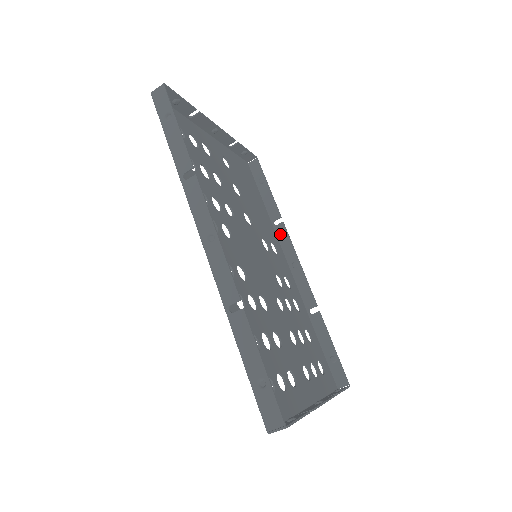
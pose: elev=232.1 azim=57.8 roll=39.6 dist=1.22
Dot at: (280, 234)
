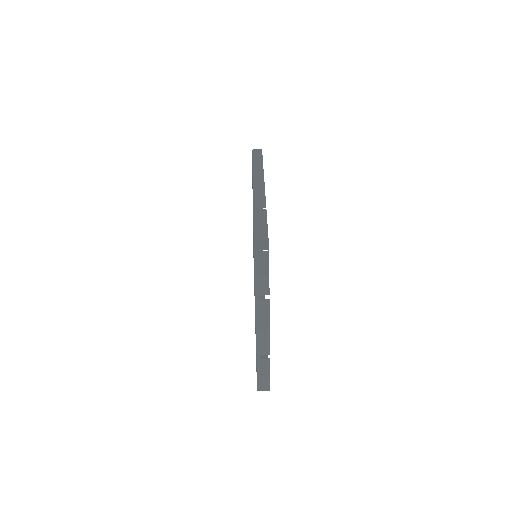
Dot at: occluded
